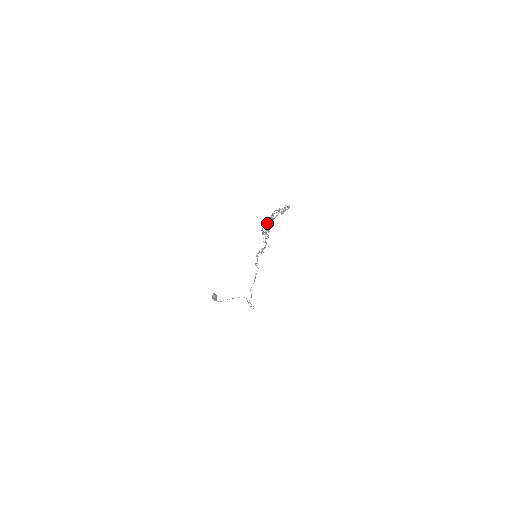
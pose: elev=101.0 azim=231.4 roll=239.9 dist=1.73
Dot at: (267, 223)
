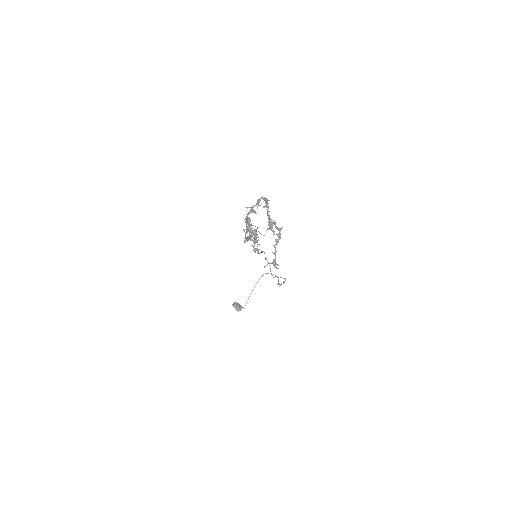
Dot at: (246, 230)
